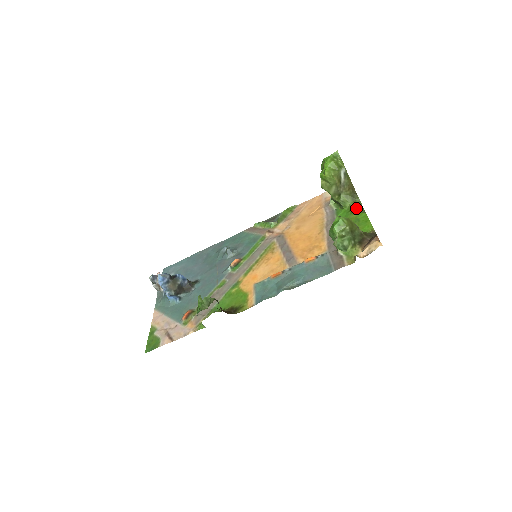
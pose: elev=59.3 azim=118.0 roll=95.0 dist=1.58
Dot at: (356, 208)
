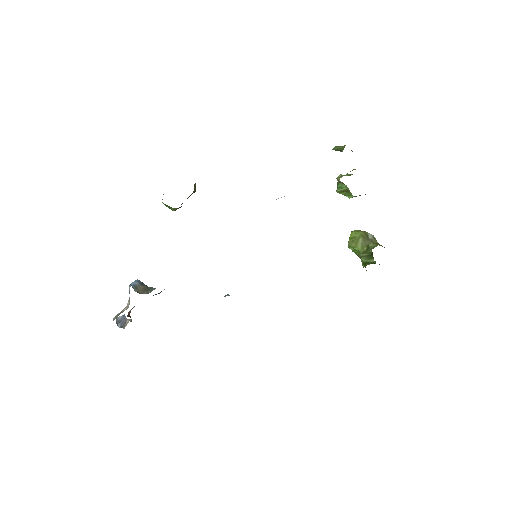
Dot at: occluded
